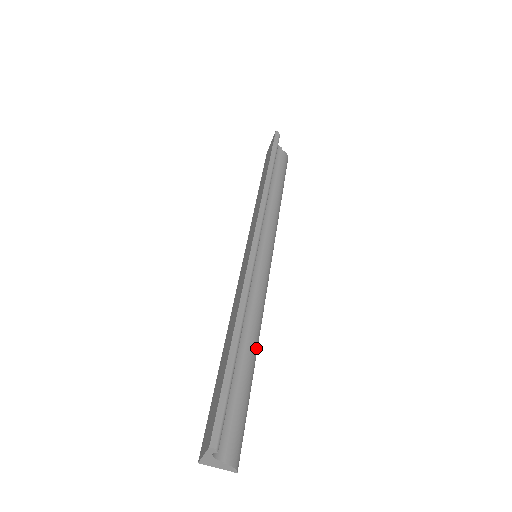
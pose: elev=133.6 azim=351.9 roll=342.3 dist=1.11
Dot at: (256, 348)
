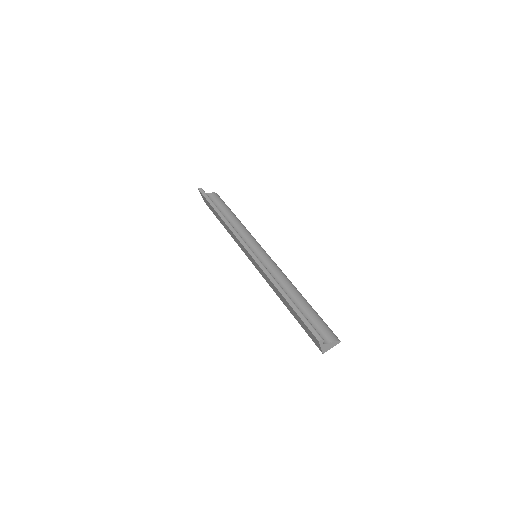
Dot at: (298, 292)
